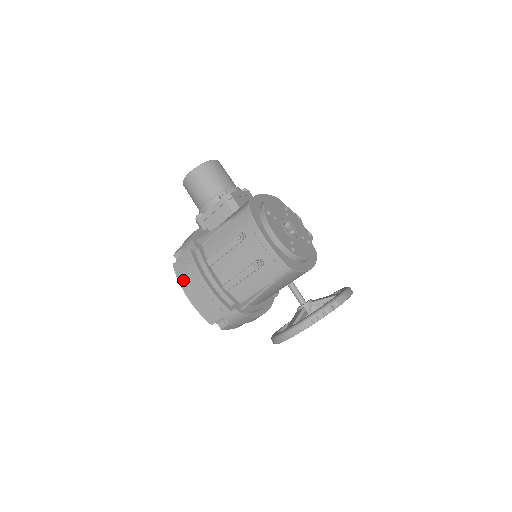
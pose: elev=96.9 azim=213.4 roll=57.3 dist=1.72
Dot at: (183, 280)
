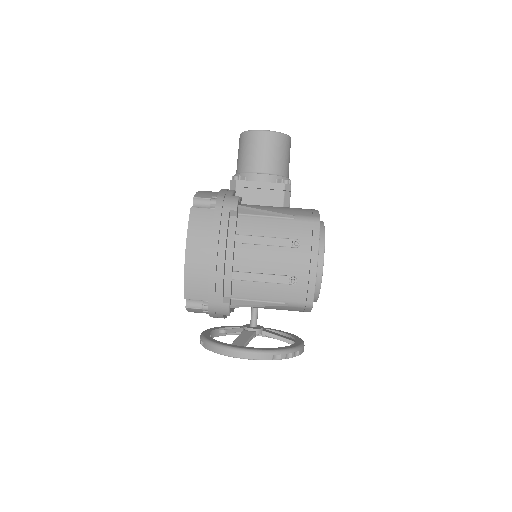
Dot at: (195, 234)
